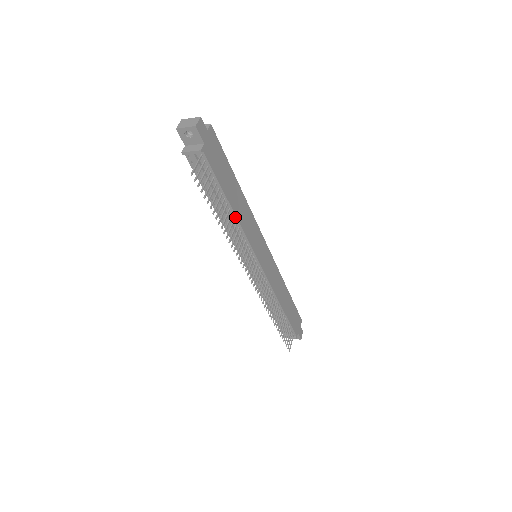
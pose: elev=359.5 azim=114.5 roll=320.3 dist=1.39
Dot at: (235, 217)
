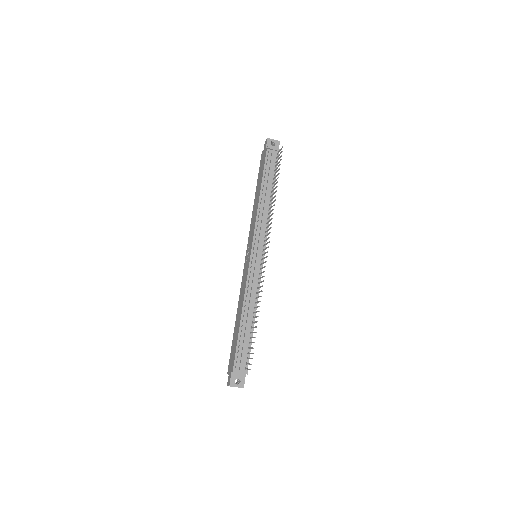
Dot at: (271, 204)
